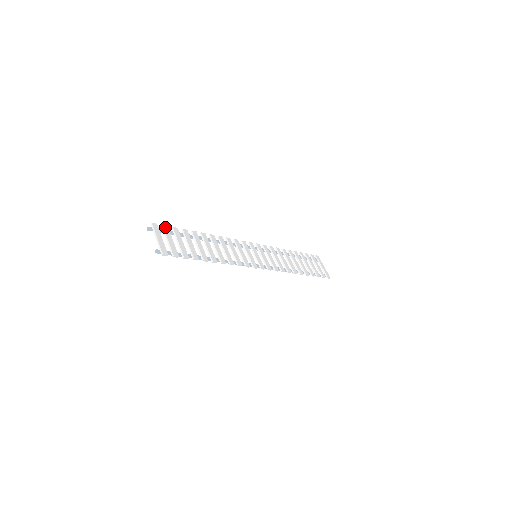
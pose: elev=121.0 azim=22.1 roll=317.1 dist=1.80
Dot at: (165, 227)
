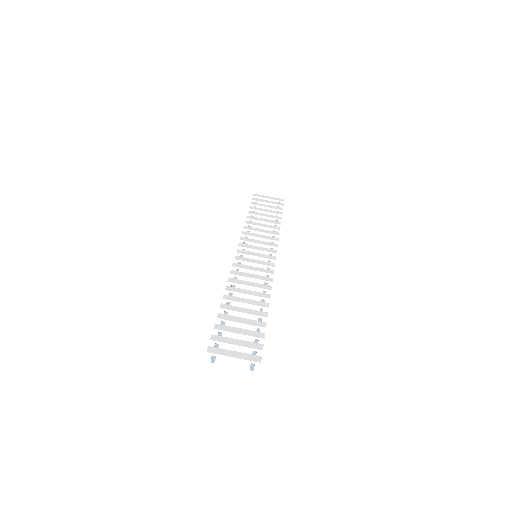
Dot at: (214, 339)
